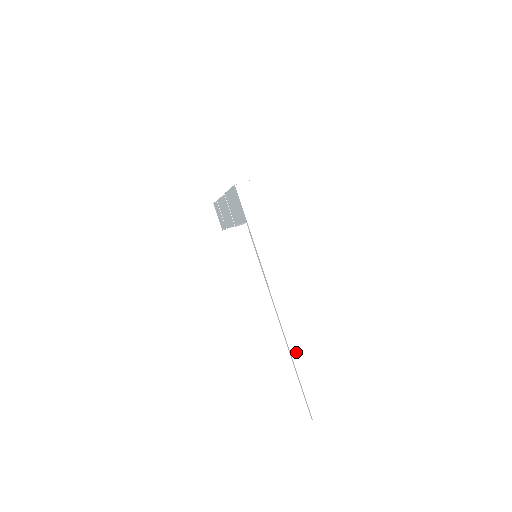
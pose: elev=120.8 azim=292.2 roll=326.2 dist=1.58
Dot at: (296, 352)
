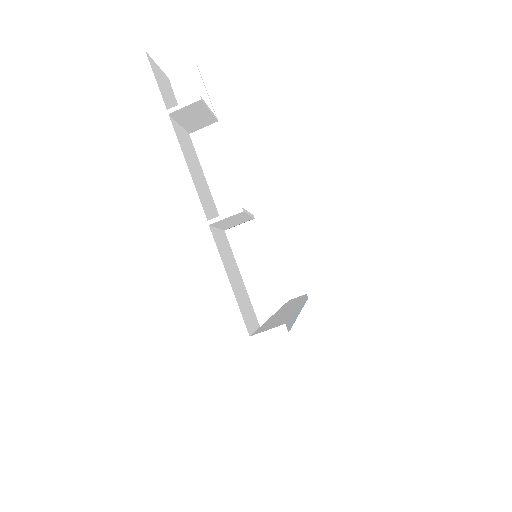
Dot at: occluded
